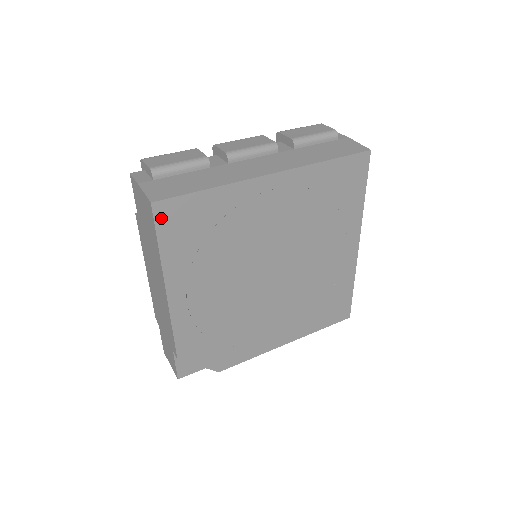
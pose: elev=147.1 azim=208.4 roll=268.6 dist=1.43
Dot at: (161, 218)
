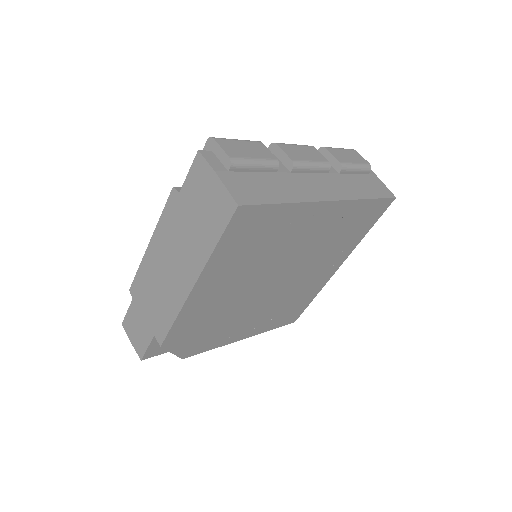
Dot at: (235, 221)
